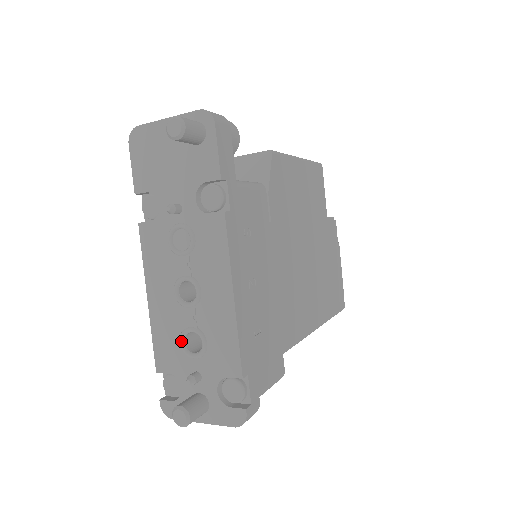
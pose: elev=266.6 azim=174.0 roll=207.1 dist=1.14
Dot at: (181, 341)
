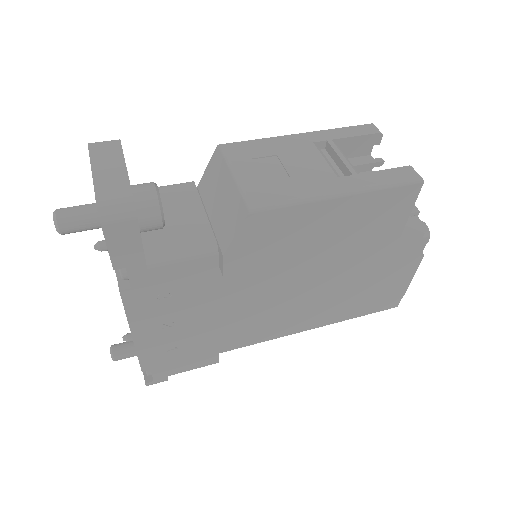
Dot at: occluded
